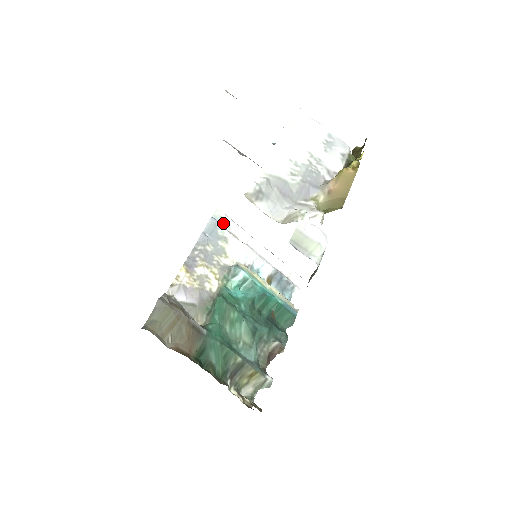
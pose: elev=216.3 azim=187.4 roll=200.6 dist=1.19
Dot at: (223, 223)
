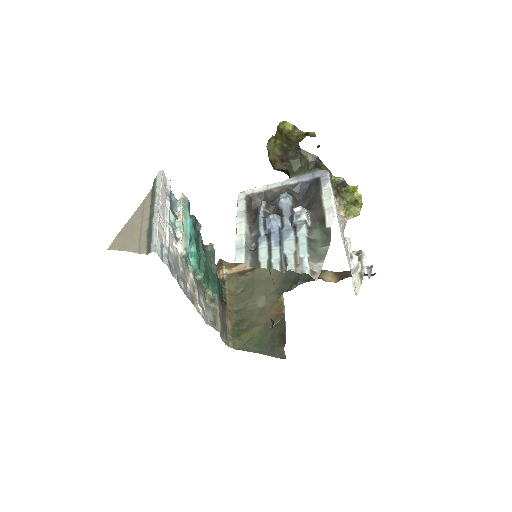
Dot at: (162, 250)
